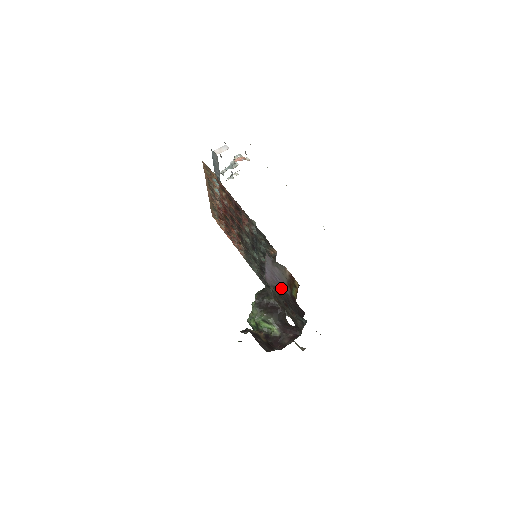
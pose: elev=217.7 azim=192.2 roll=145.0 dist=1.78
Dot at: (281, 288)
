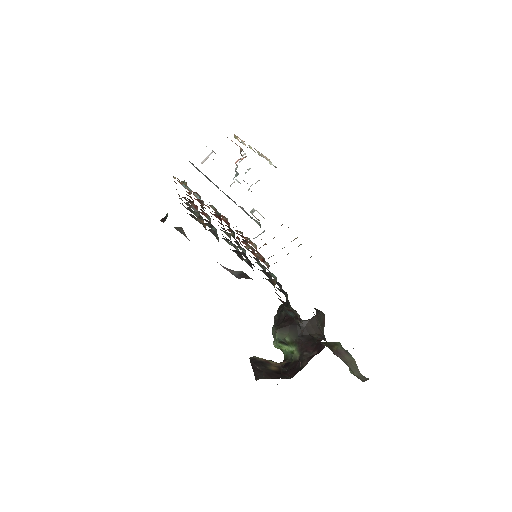
Dot at: (243, 274)
